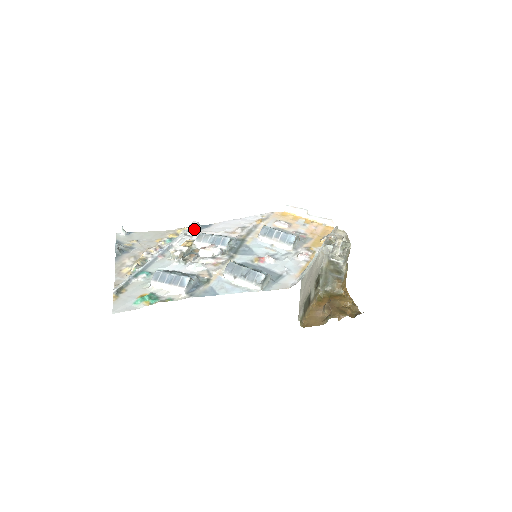
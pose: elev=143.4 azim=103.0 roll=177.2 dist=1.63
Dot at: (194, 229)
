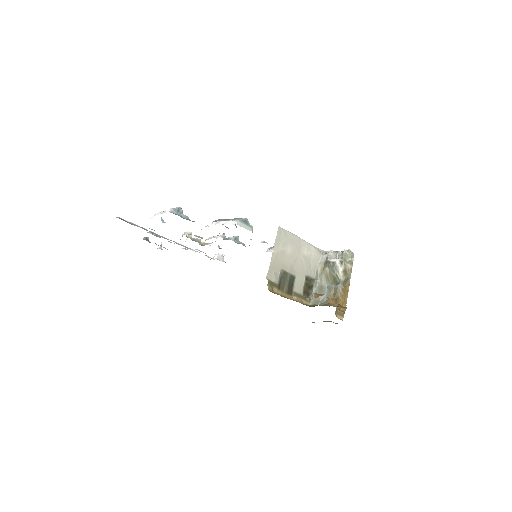
Dot at: (217, 257)
